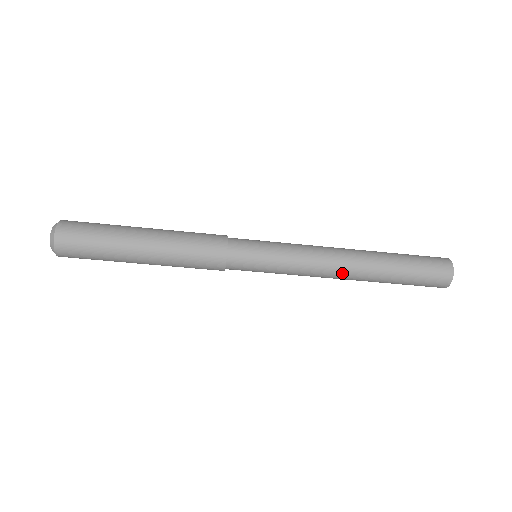
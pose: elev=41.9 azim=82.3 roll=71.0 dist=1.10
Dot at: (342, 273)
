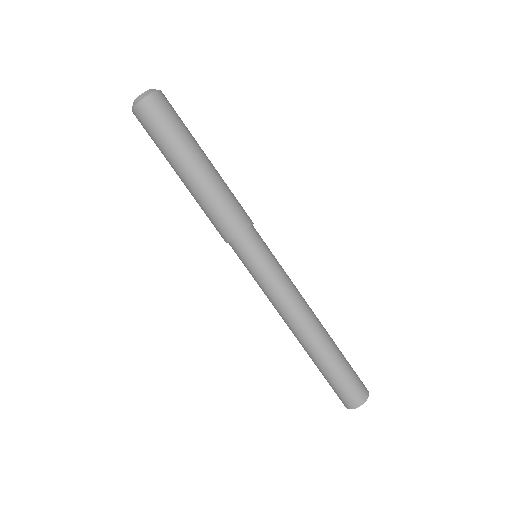
Dot at: (304, 323)
